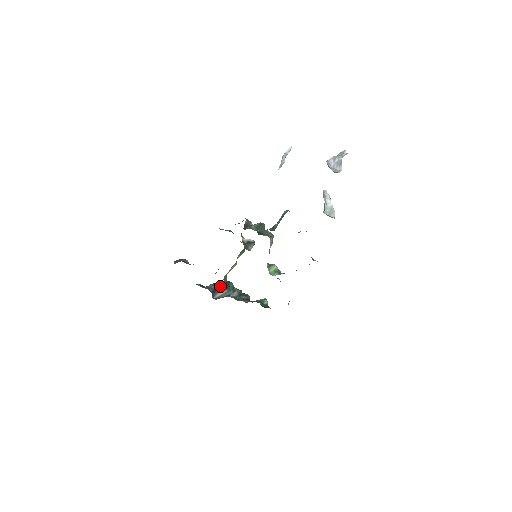
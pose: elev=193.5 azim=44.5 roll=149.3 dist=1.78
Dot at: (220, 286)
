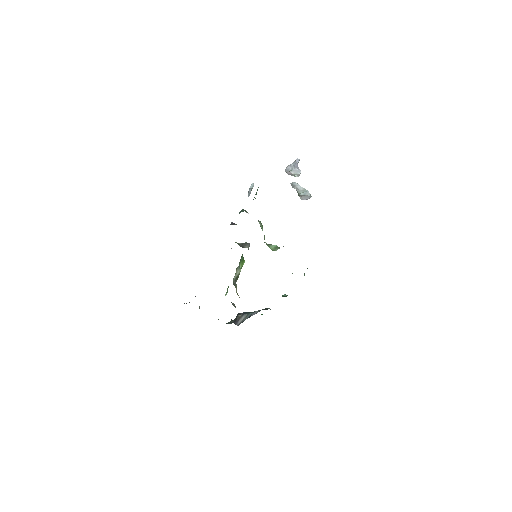
Dot at: (239, 315)
